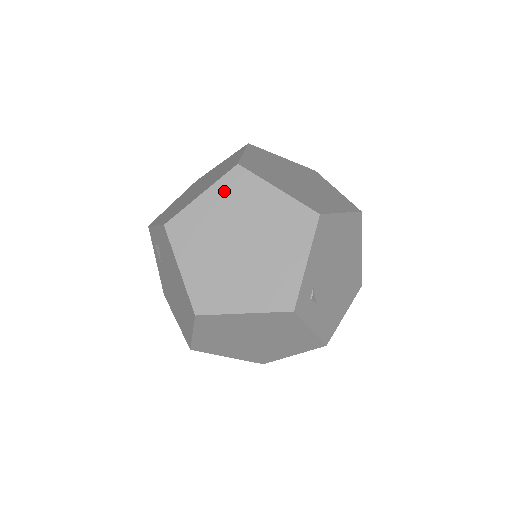
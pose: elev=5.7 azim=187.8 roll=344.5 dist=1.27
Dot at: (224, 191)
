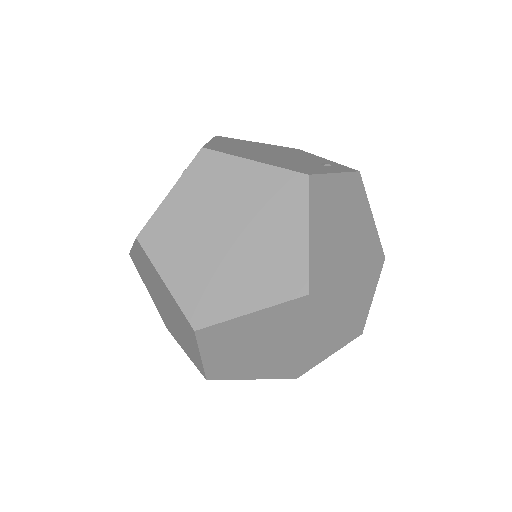
Dot at: (176, 308)
